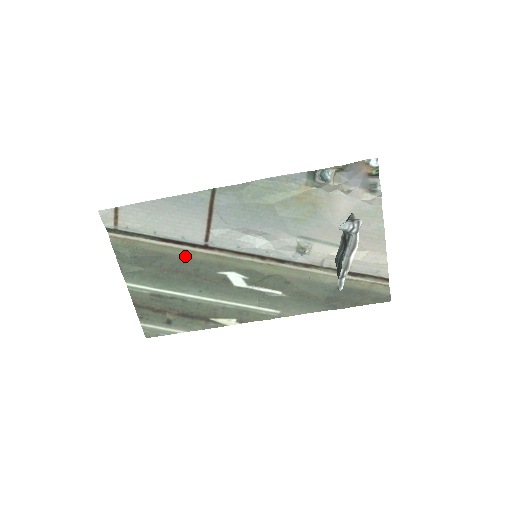
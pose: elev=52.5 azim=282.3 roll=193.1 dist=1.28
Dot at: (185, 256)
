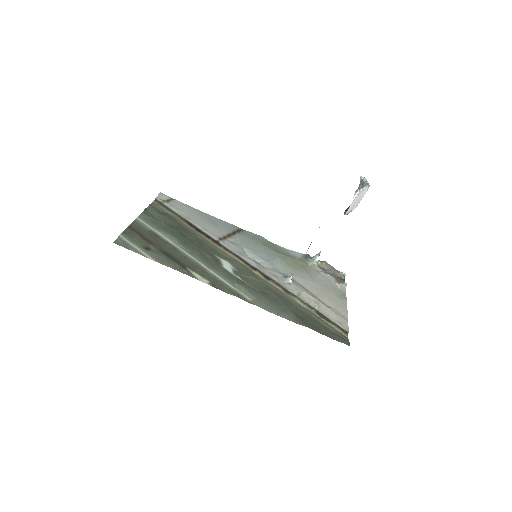
Dot at: (197, 236)
